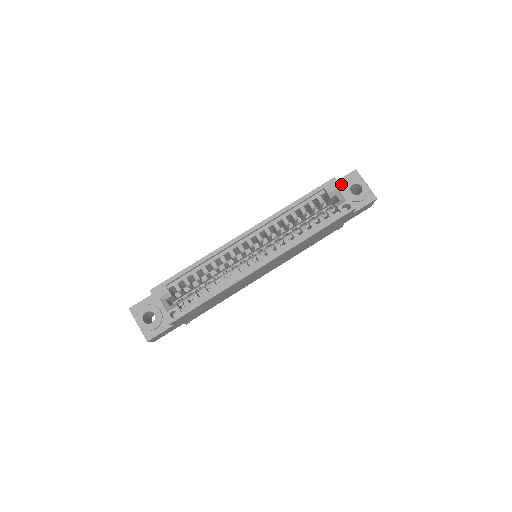
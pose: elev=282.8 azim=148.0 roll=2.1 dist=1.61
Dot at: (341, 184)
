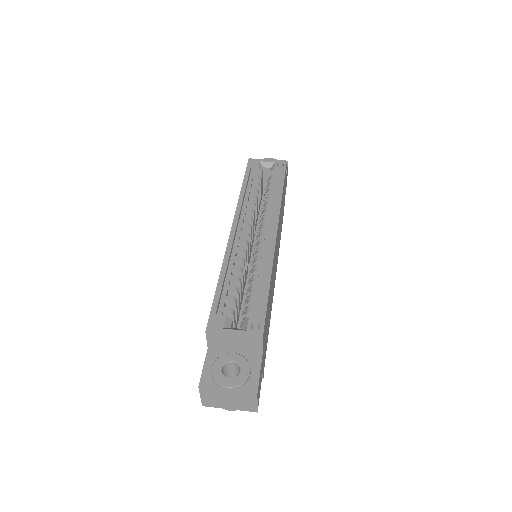
Dot at: occluded
